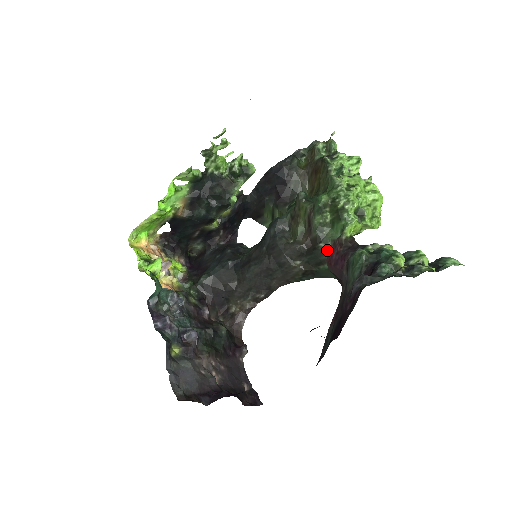
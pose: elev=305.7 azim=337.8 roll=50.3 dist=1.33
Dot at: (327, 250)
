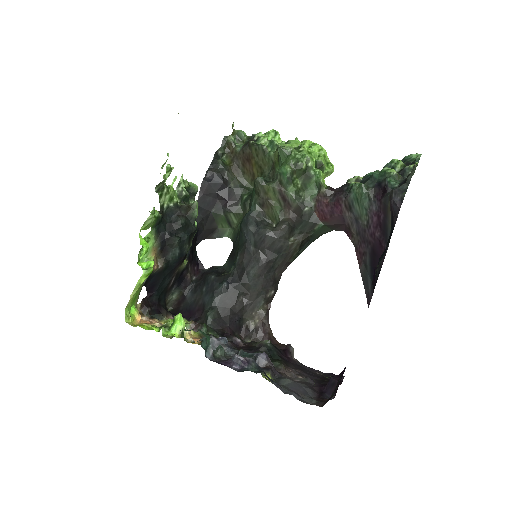
Dot at: (314, 210)
